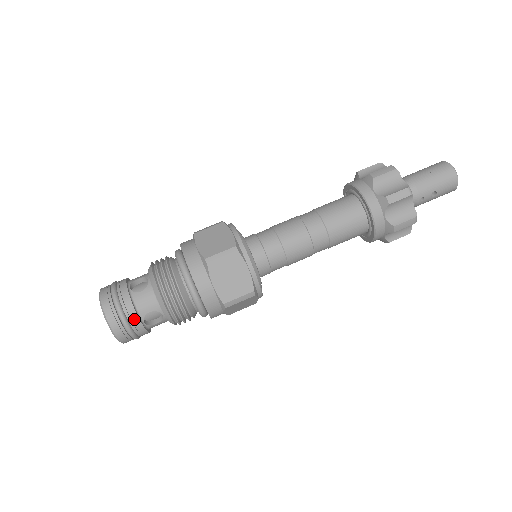
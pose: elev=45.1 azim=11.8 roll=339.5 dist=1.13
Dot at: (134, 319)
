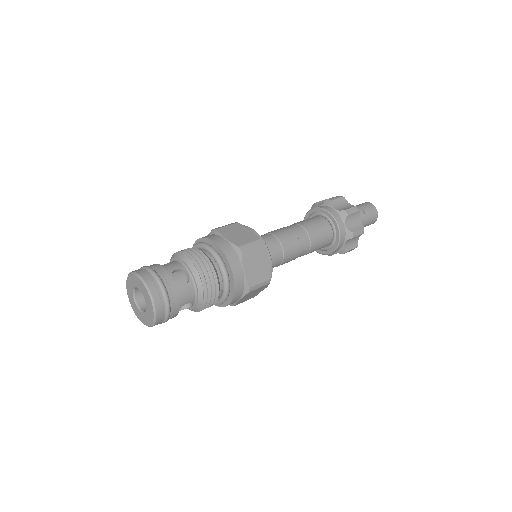
Dot at: (163, 271)
